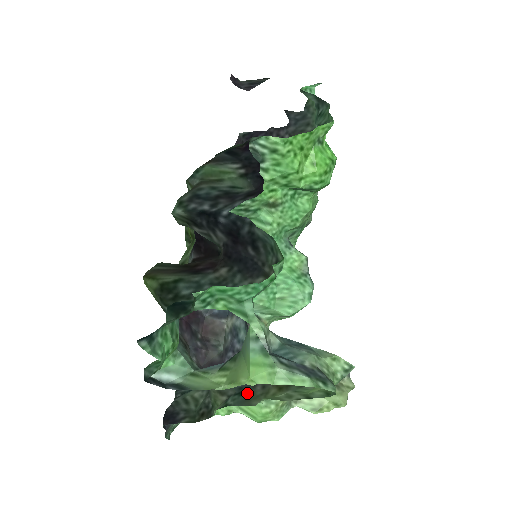
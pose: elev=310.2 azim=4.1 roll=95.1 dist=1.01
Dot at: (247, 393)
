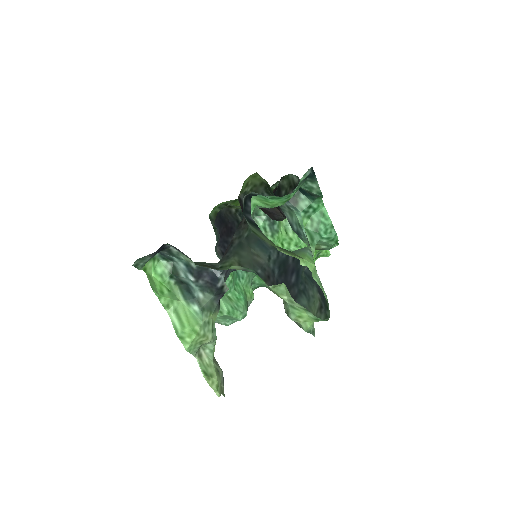
Dot at: (262, 278)
